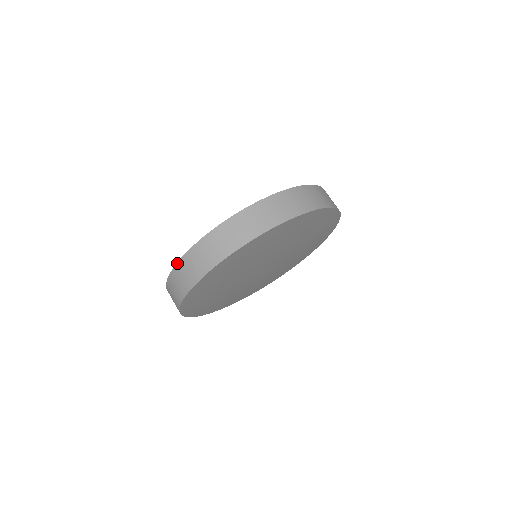
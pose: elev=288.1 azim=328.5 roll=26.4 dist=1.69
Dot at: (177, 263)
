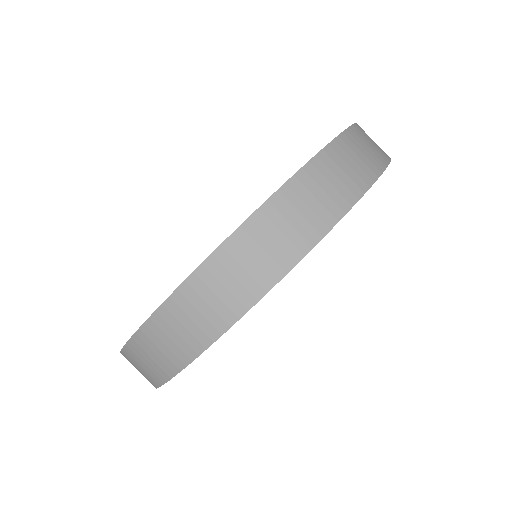
Dot at: (251, 216)
